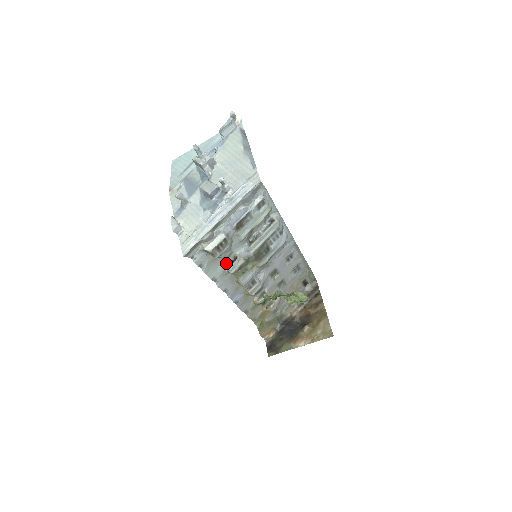
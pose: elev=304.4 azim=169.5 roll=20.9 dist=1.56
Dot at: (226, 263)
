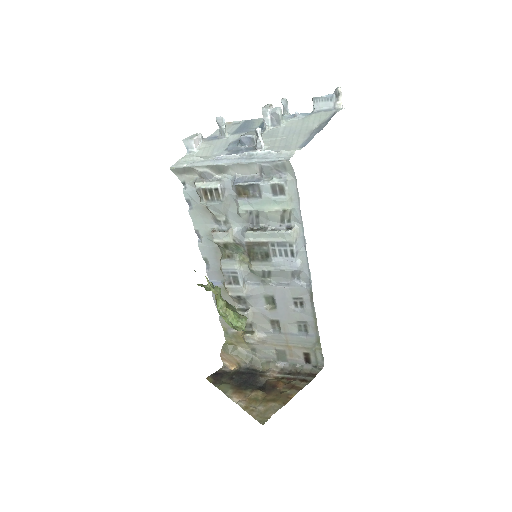
Dot at: (218, 228)
